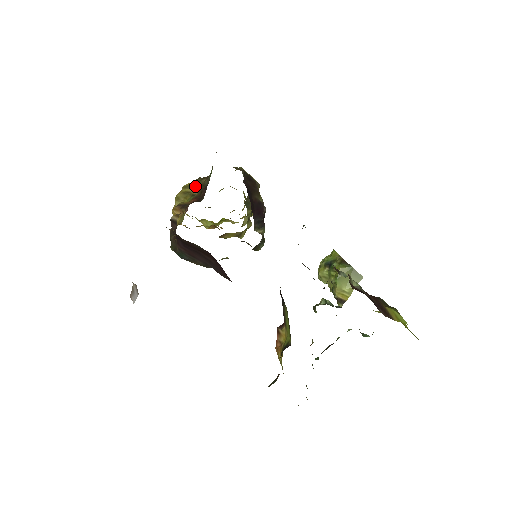
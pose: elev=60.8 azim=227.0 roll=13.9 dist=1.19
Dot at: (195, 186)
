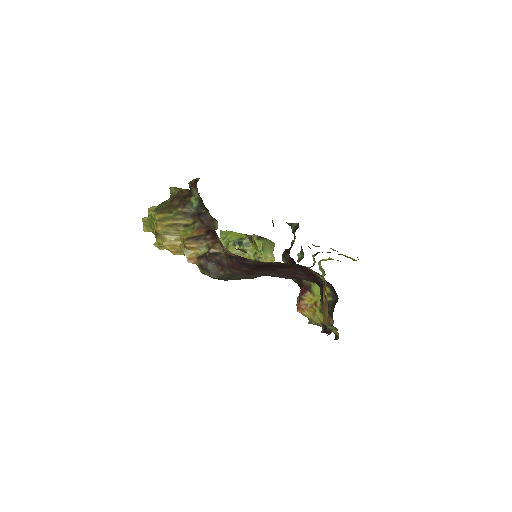
Dot at: (176, 217)
